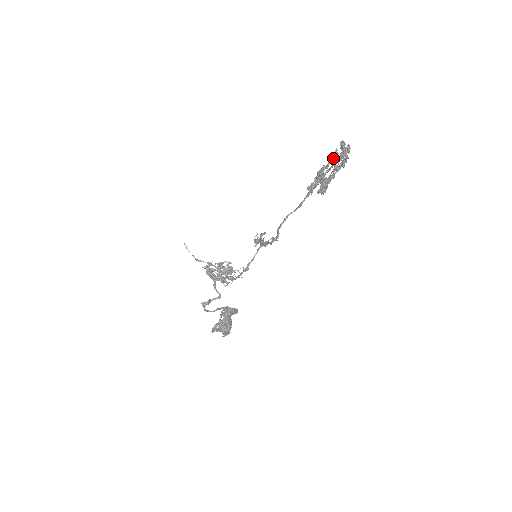
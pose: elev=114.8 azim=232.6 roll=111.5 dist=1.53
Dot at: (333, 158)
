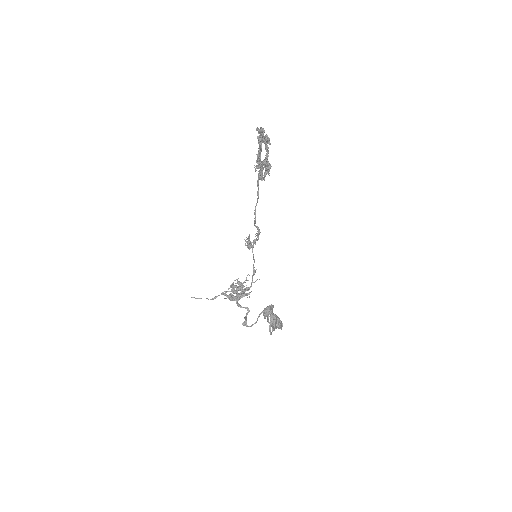
Dot at: occluded
